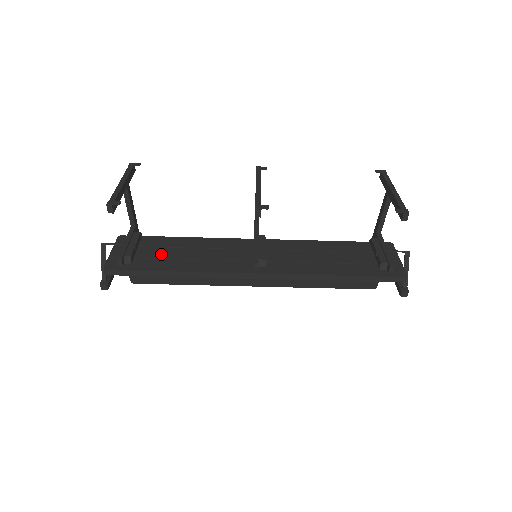
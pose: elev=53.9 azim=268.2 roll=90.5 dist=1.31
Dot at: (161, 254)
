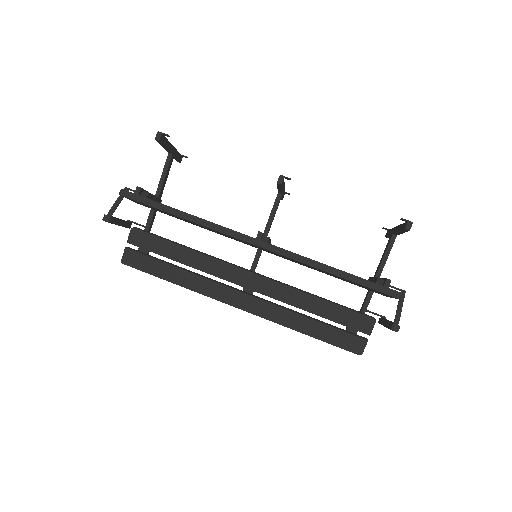
Dot at: occluded
